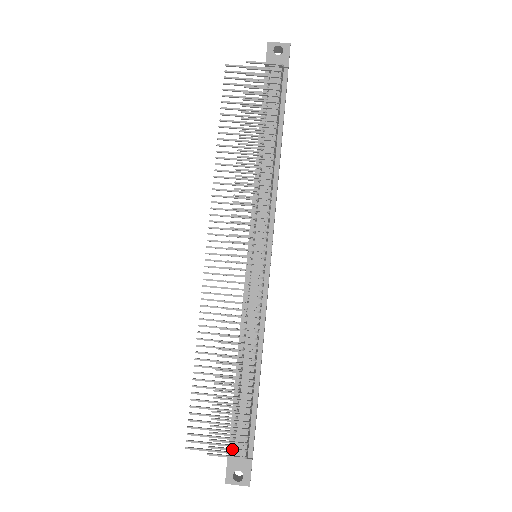
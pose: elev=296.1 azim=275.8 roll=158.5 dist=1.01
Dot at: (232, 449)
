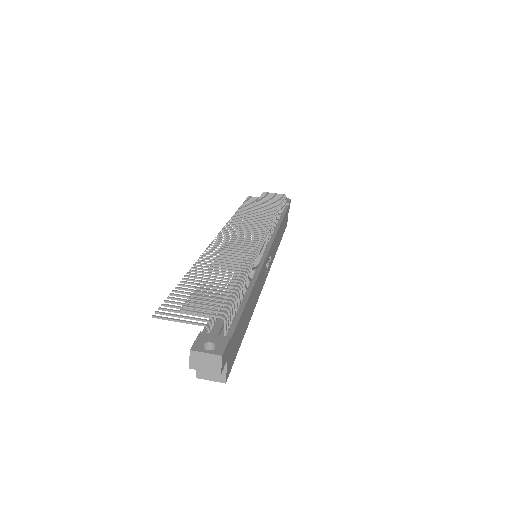
Dot at: (211, 309)
